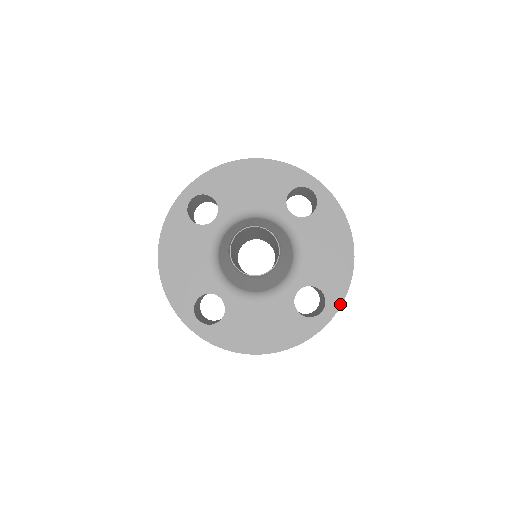
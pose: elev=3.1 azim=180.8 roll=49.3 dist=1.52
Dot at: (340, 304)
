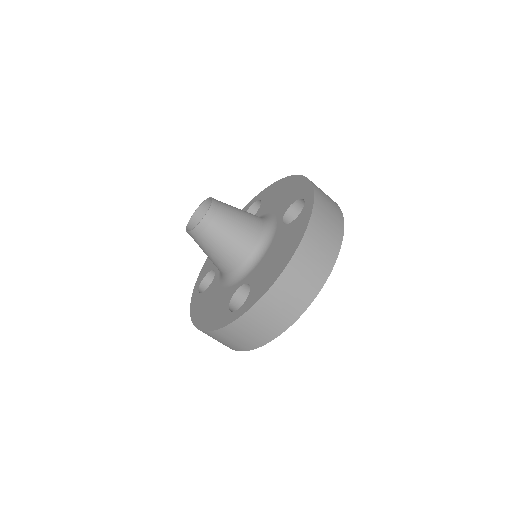
Dot at: (249, 308)
